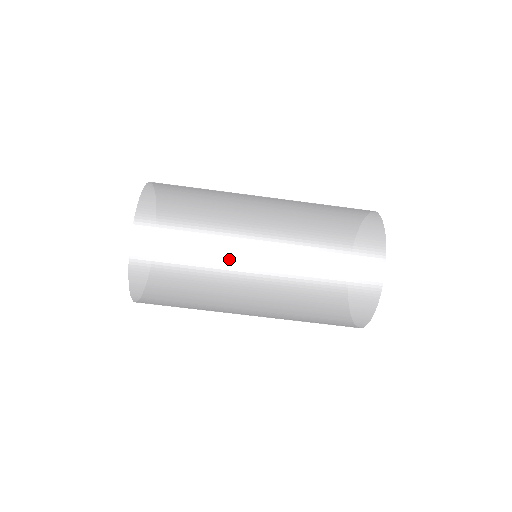
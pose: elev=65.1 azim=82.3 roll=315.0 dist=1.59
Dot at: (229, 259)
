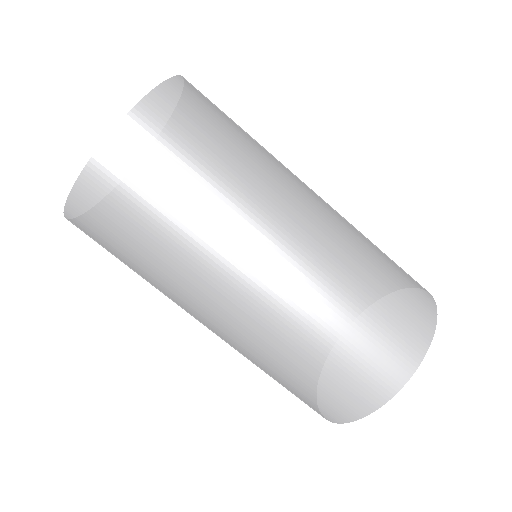
Dot at: (246, 221)
